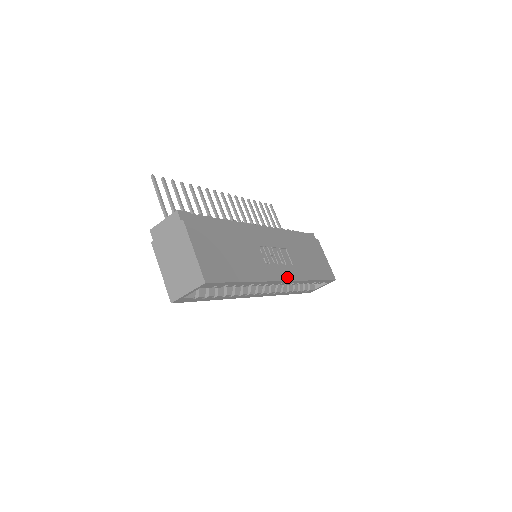
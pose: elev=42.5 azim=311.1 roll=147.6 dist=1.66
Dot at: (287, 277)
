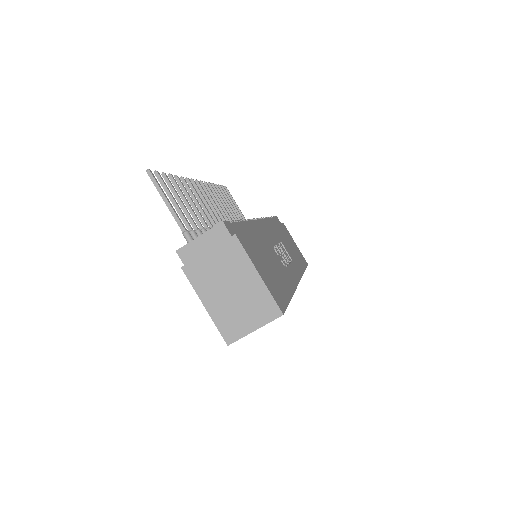
Dot at: (298, 276)
